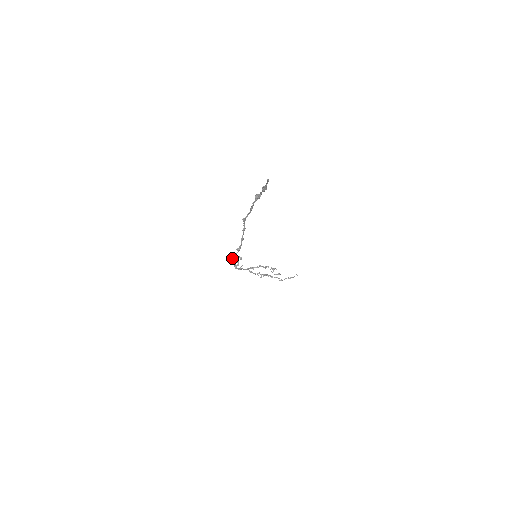
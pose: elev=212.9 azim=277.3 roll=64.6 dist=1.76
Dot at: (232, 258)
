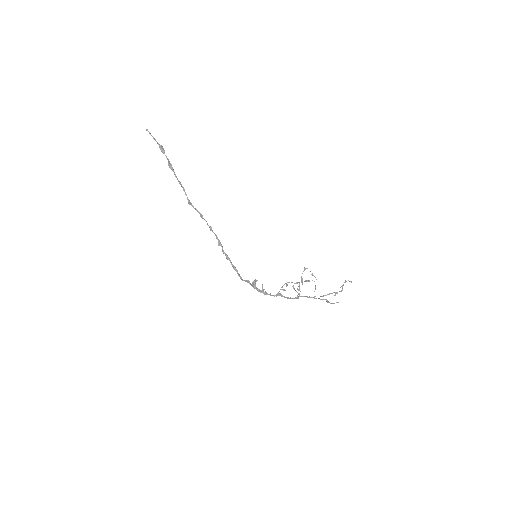
Dot at: occluded
